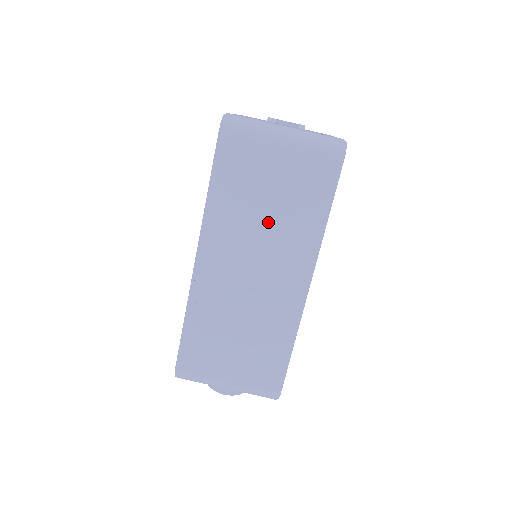
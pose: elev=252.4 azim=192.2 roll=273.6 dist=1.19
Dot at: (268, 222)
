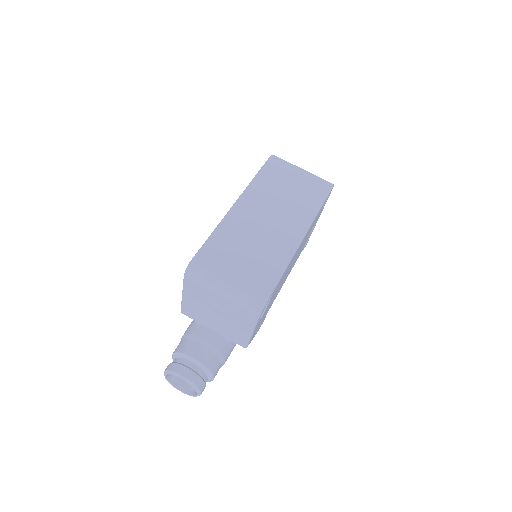
Dot at: (286, 198)
